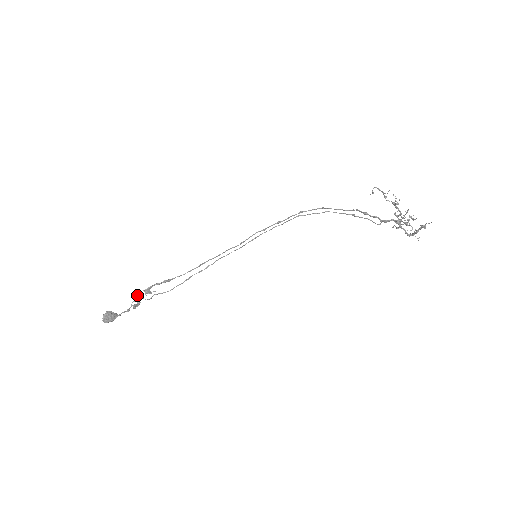
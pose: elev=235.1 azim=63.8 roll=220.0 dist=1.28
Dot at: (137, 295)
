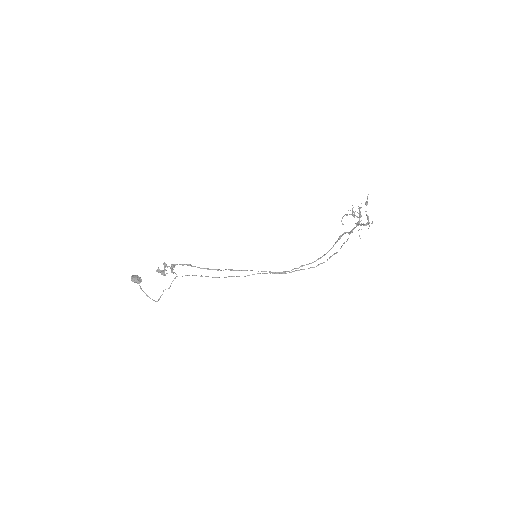
Dot at: occluded
